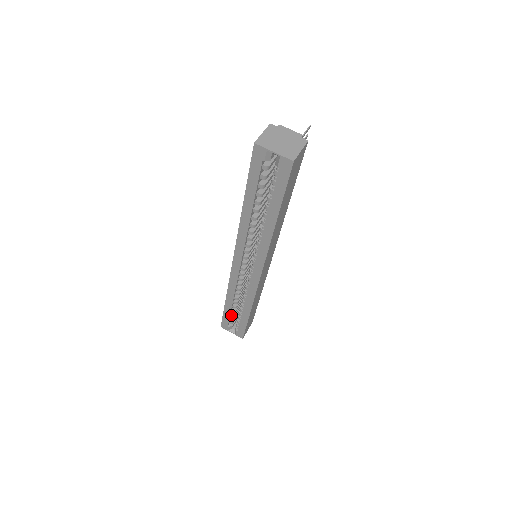
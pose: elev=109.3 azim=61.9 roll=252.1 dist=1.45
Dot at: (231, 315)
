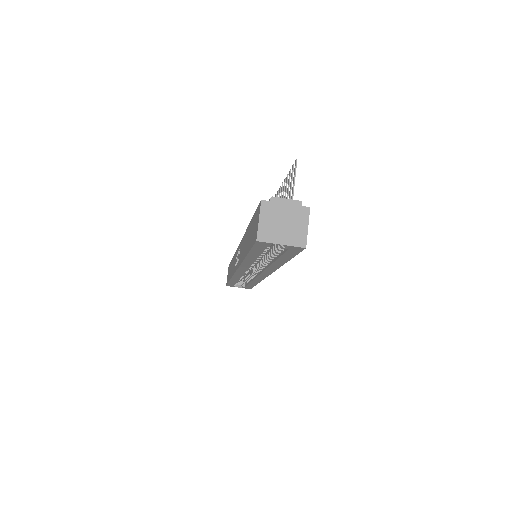
Dot at: occluded
